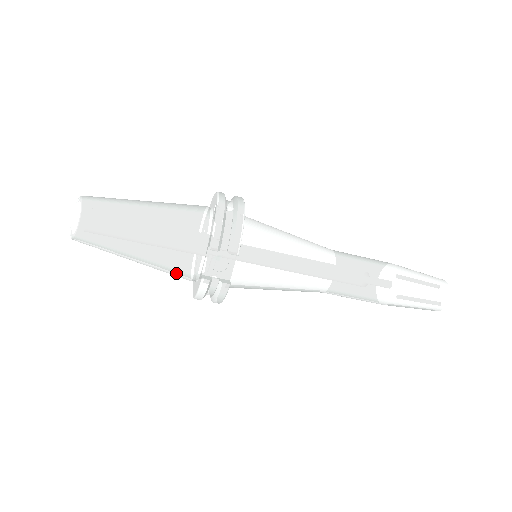
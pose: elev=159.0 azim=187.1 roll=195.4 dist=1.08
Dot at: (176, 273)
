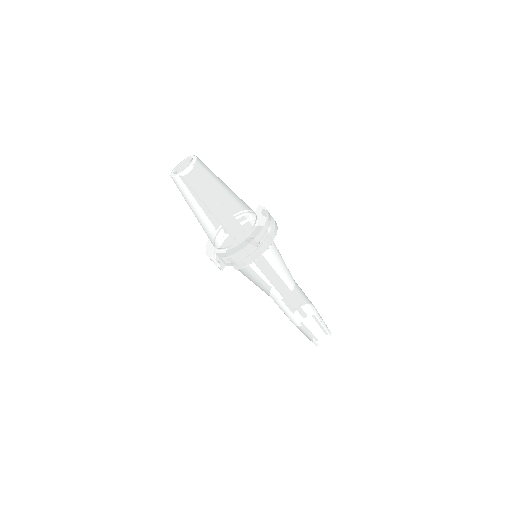
Dot at: occluded
